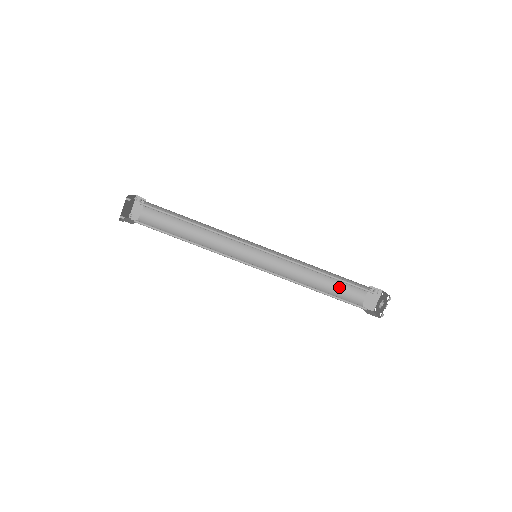
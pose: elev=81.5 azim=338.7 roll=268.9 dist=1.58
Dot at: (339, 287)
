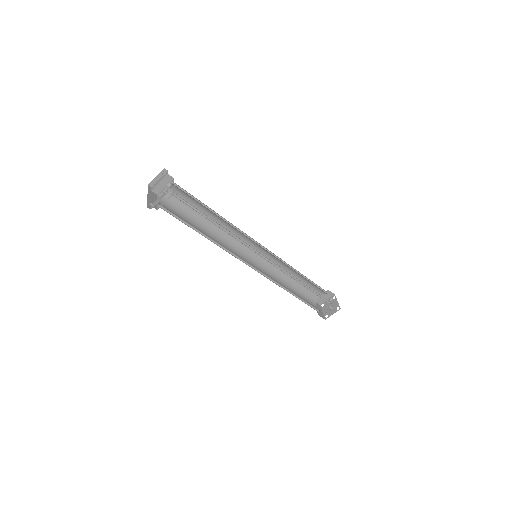
Dot at: occluded
